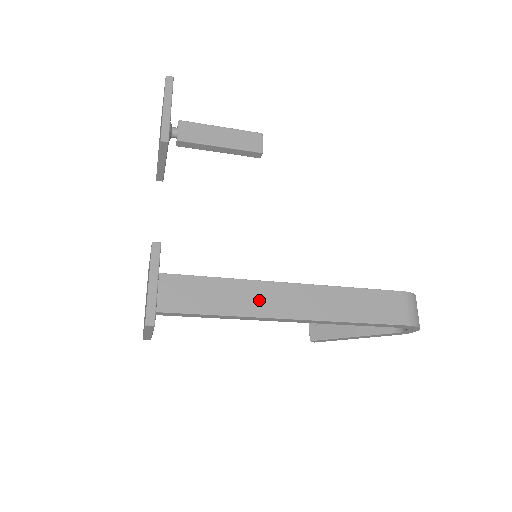
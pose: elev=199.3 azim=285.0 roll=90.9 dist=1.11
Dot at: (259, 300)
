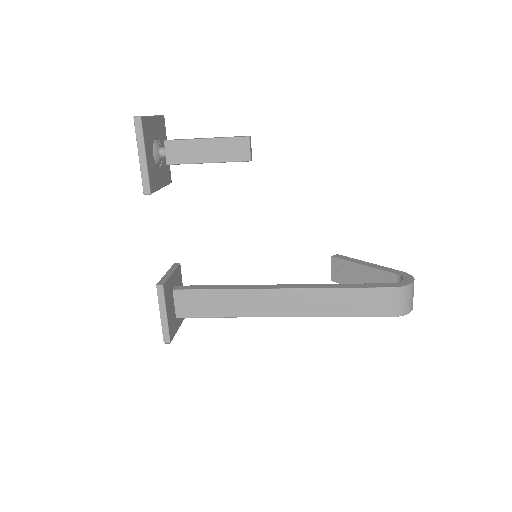
Dot at: (254, 304)
